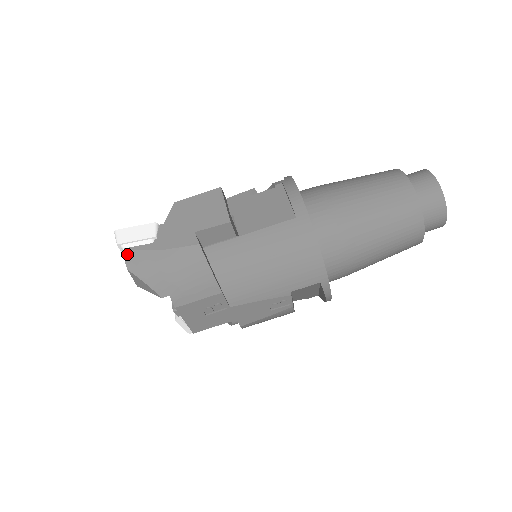
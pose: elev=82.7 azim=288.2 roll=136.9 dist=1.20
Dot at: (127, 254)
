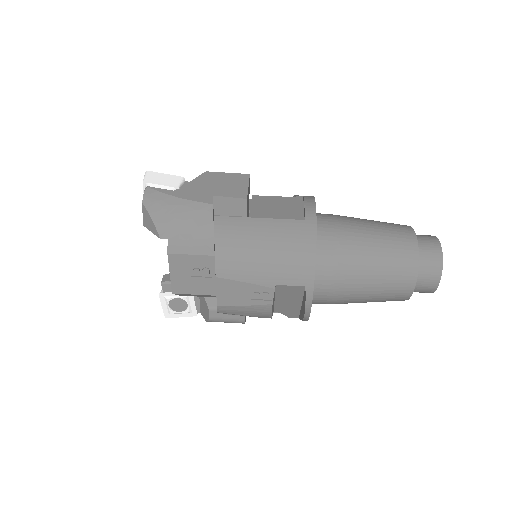
Dot at: (148, 191)
